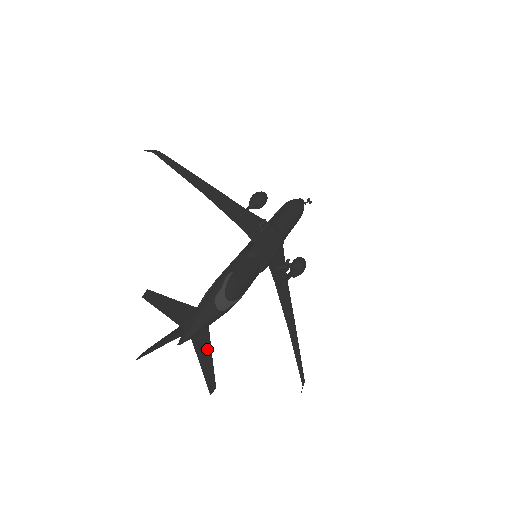
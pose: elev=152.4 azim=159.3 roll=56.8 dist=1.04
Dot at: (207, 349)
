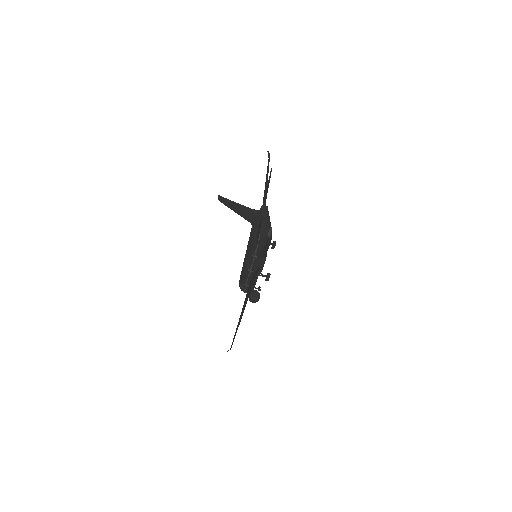
Dot at: occluded
